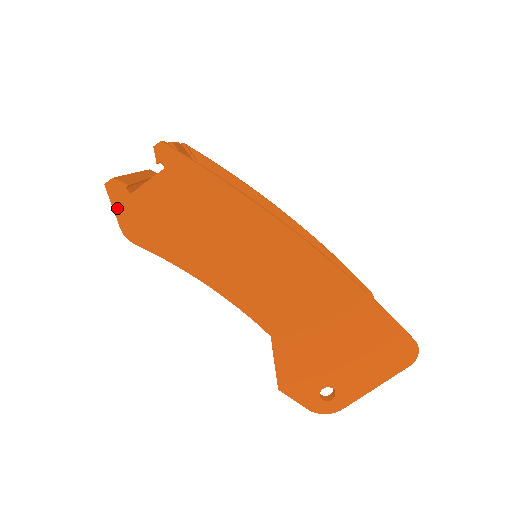
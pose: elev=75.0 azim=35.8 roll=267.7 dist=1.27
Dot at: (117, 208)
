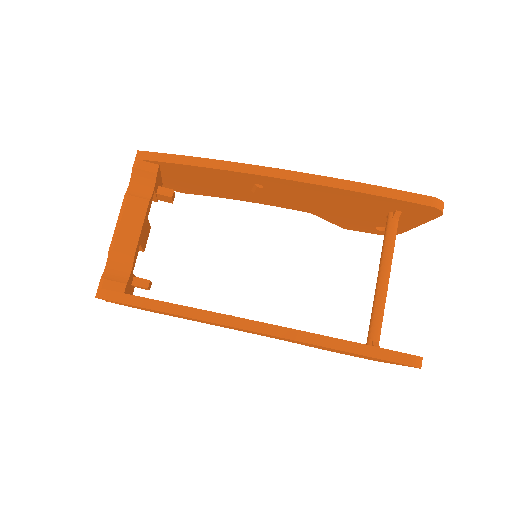
Dot at: occluded
